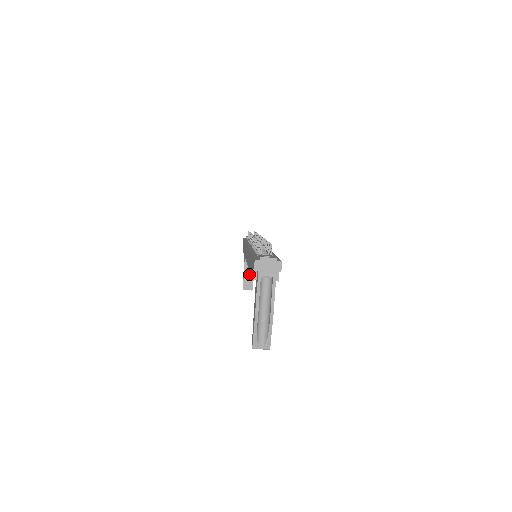
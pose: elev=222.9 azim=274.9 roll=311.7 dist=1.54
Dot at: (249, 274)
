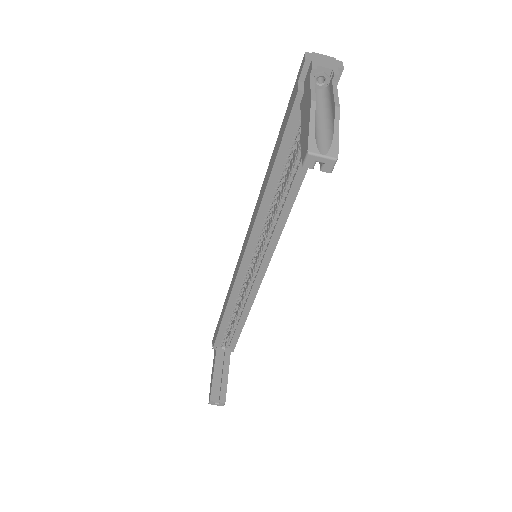
Dot at: (220, 380)
